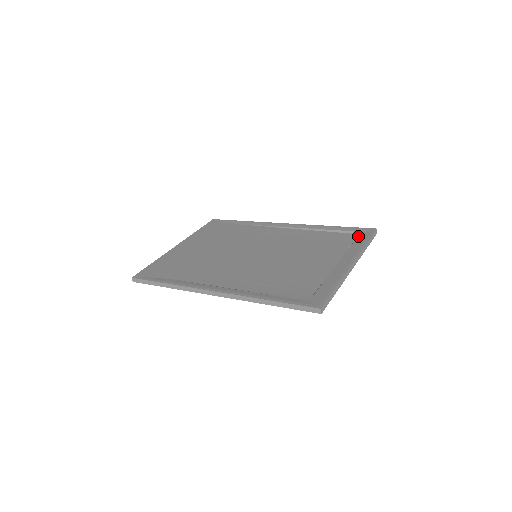
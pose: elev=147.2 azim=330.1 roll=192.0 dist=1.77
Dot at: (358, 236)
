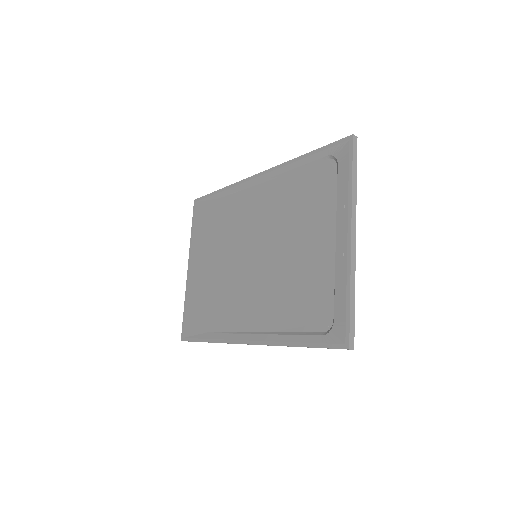
Dot at: (337, 166)
